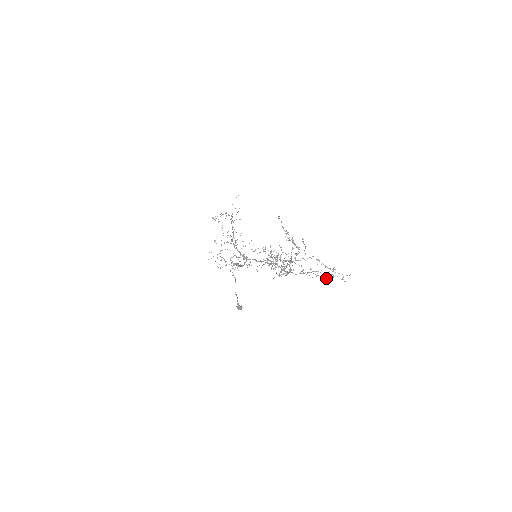
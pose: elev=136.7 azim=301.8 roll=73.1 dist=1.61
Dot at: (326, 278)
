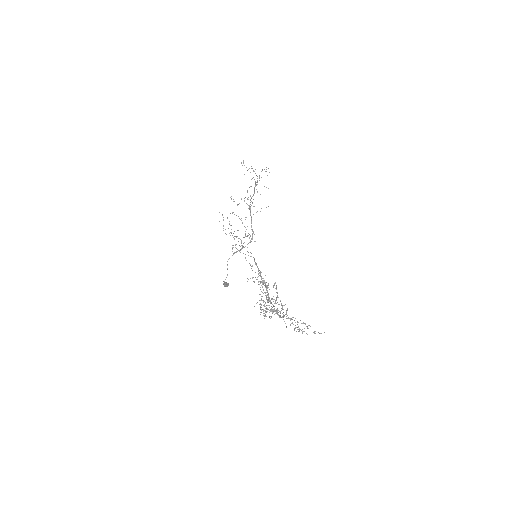
Dot at: occluded
